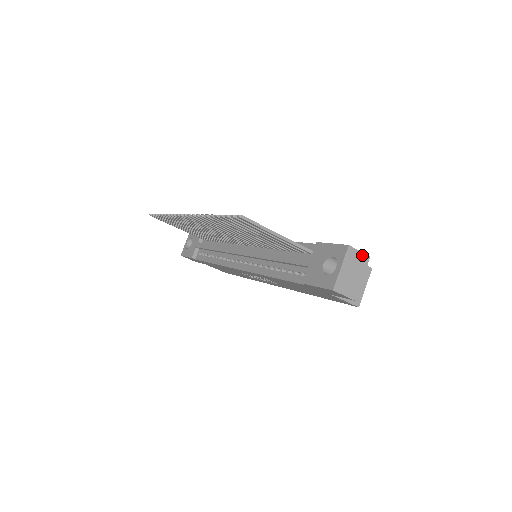
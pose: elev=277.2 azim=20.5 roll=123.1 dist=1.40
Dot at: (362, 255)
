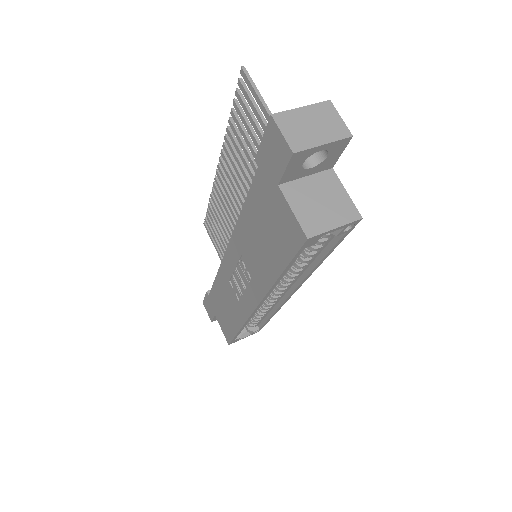
Dot at: (342, 124)
